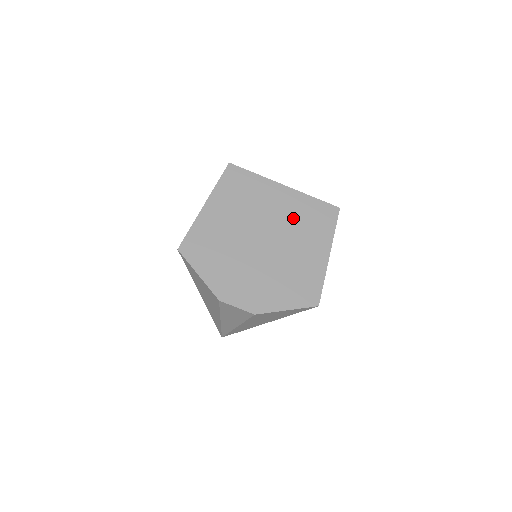
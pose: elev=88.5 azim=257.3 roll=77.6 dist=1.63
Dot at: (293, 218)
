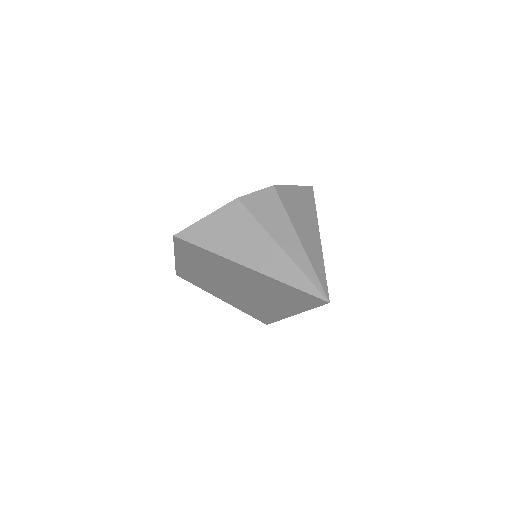
Dot at: occluded
